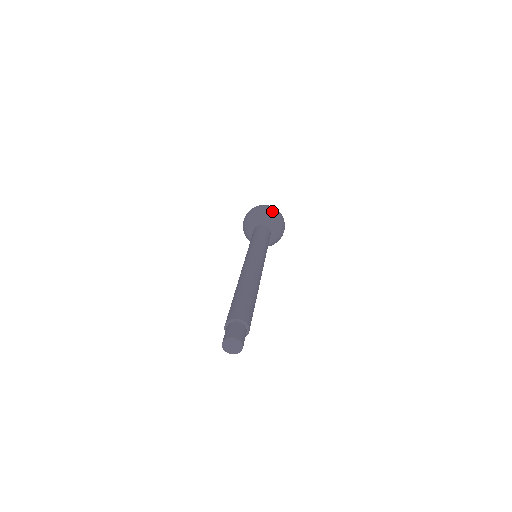
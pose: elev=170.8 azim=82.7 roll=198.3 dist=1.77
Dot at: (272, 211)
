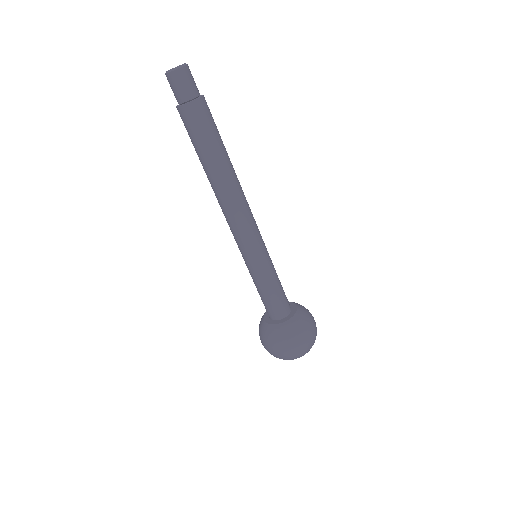
Dot at: occluded
